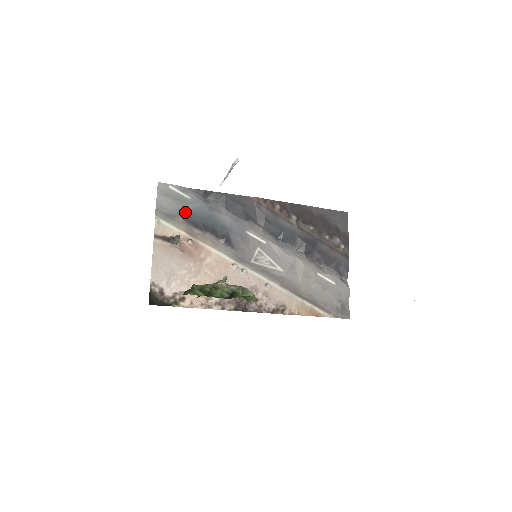
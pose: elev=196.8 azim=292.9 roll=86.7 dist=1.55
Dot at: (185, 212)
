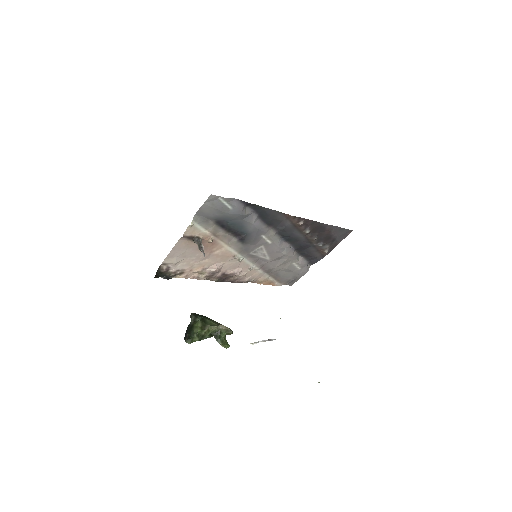
Dot at: (220, 218)
